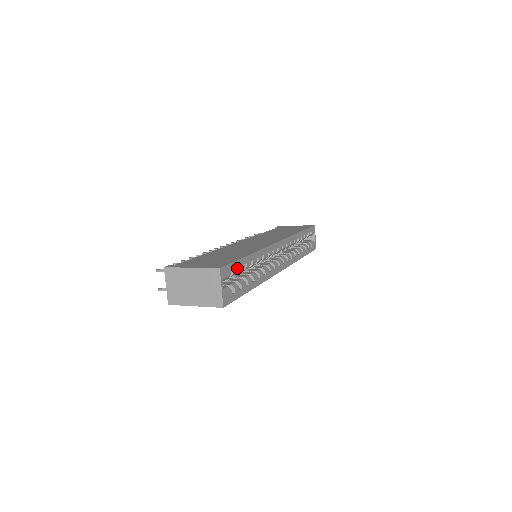
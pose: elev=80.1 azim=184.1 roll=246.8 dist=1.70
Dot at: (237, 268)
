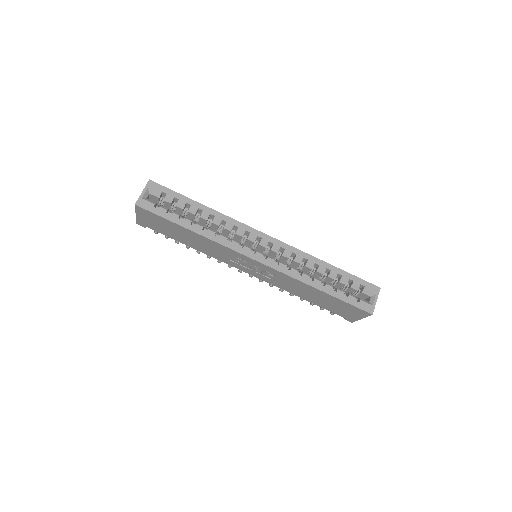
Dot at: (174, 197)
